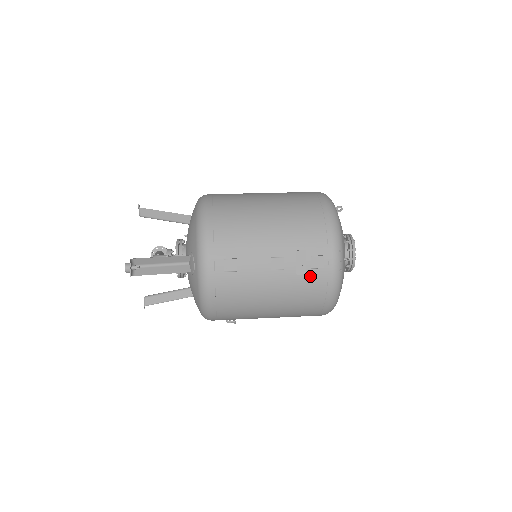
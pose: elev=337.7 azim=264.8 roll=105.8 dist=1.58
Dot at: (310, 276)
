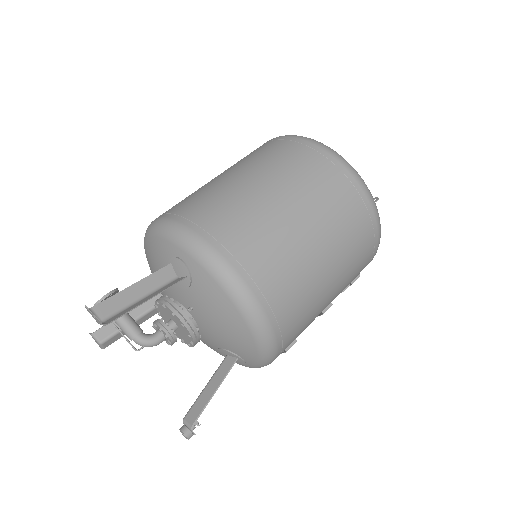
Dot at: occluded
